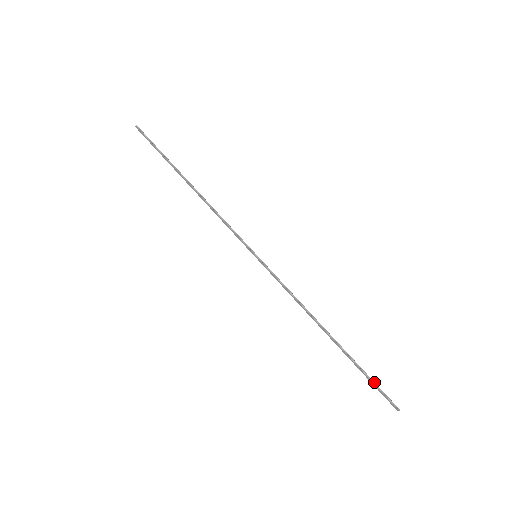
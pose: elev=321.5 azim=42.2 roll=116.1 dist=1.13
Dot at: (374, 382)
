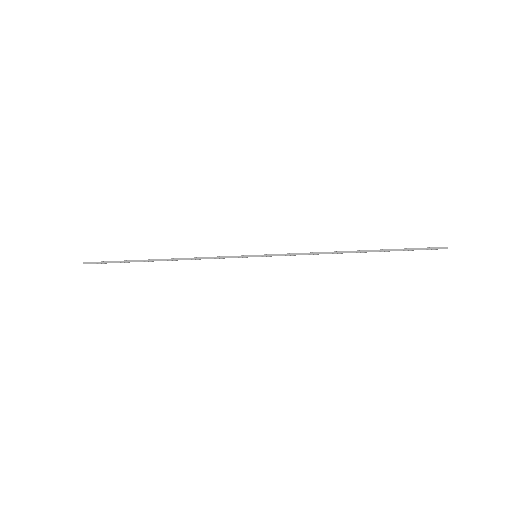
Dot at: (414, 248)
